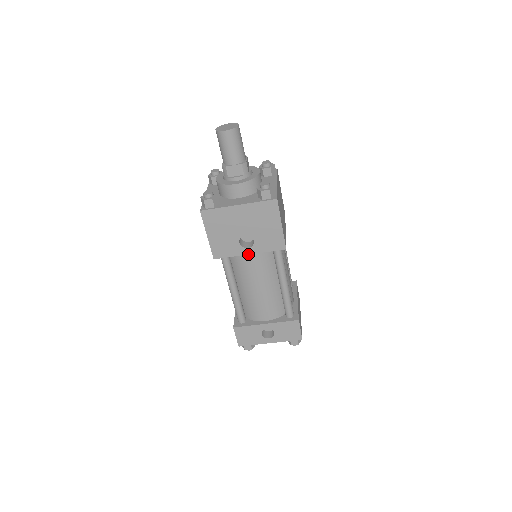
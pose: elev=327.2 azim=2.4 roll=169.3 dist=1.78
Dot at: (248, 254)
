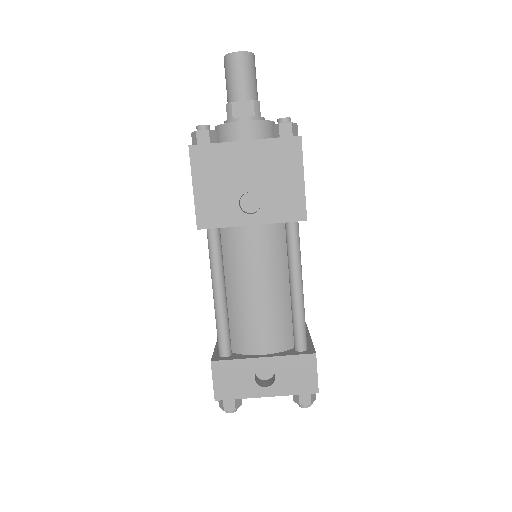
Dot at: (250, 225)
